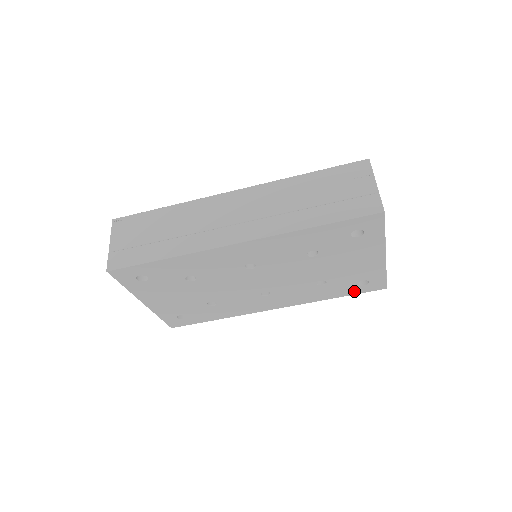
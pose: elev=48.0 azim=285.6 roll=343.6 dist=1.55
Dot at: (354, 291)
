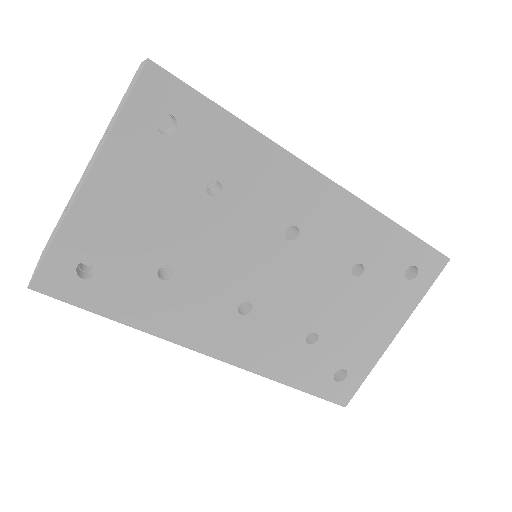
Dot at: (319, 387)
